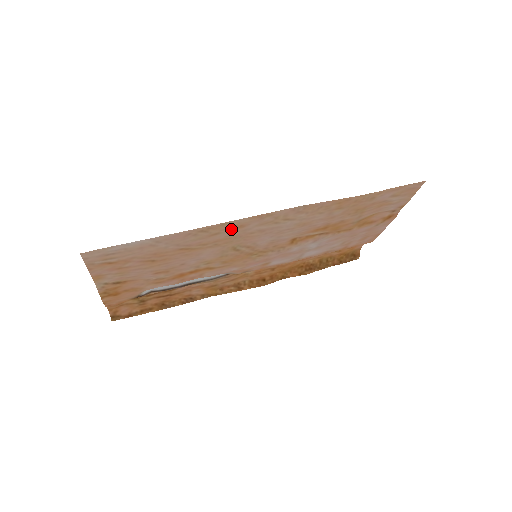
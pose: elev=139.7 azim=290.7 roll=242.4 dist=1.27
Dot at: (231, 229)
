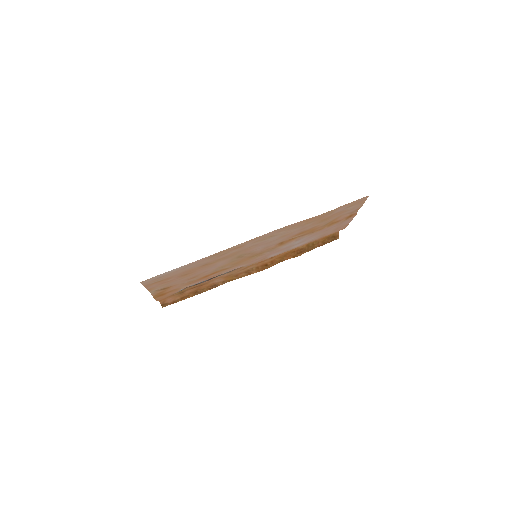
Dot at: (234, 249)
